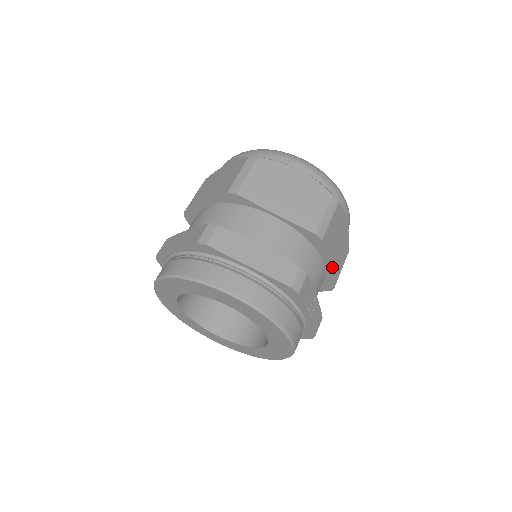
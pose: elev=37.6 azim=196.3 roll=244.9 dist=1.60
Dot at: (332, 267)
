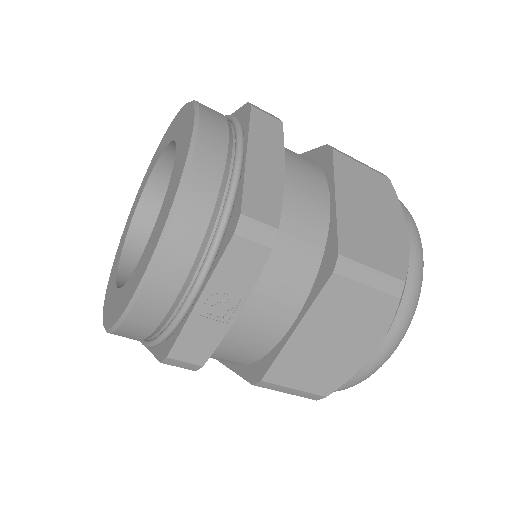
Dot at: (294, 346)
